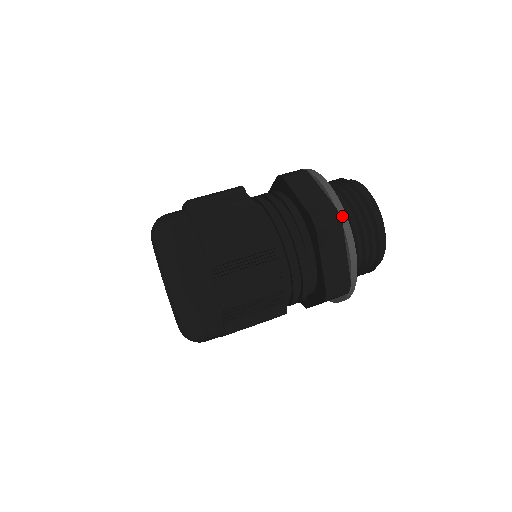
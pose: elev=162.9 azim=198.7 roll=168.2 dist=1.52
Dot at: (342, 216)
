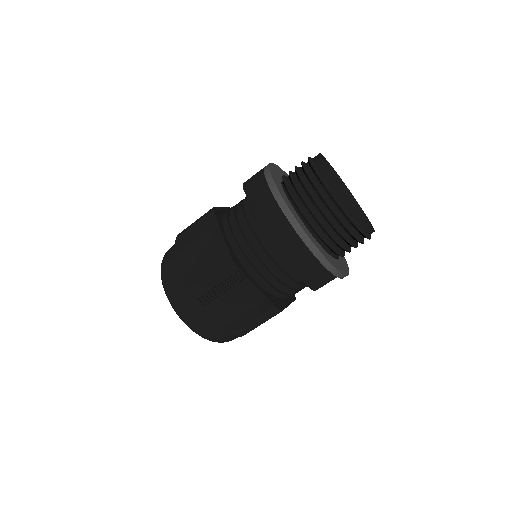
Dot at: (292, 221)
